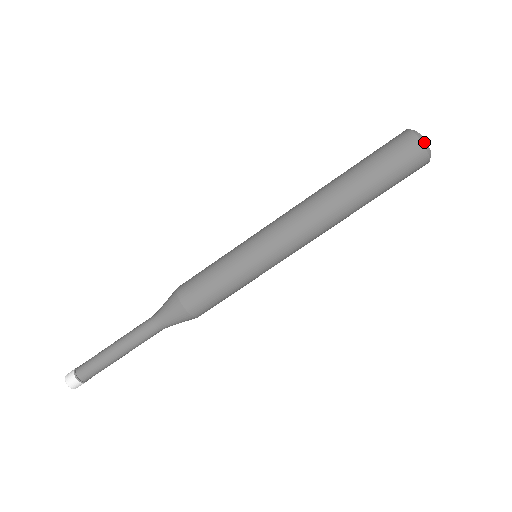
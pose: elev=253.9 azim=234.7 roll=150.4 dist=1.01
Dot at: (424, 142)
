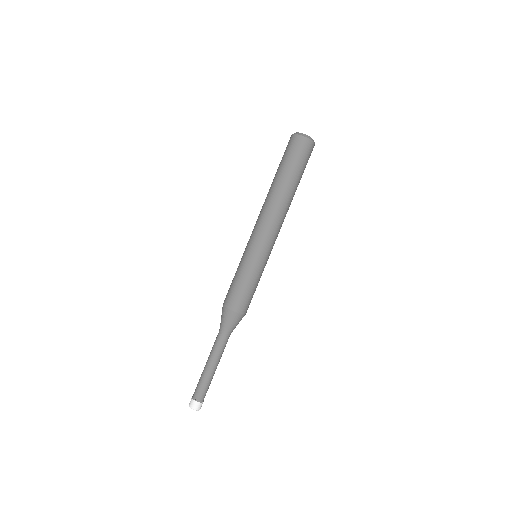
Dot at: (295, 133)
